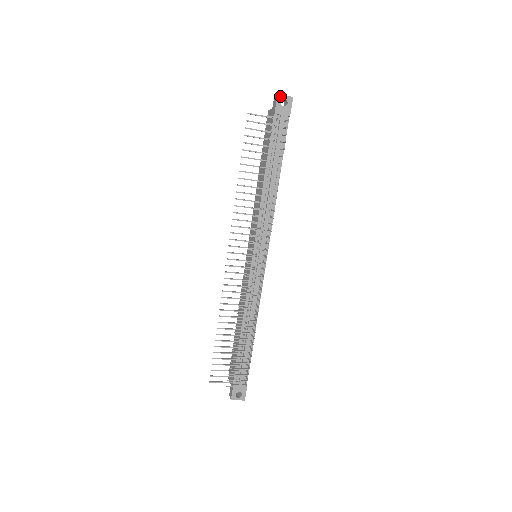
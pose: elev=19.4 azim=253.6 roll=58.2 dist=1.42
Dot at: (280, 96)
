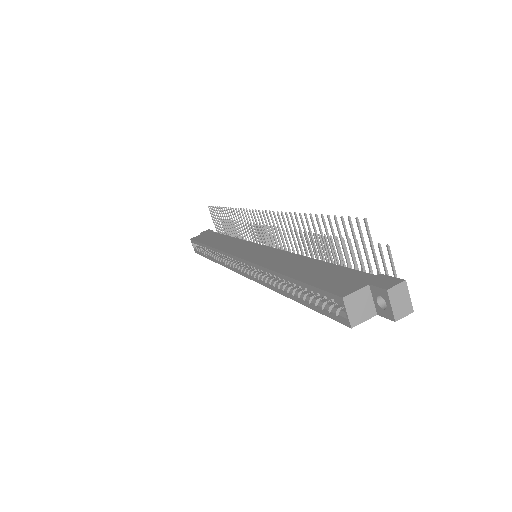
Dot at: occluded
